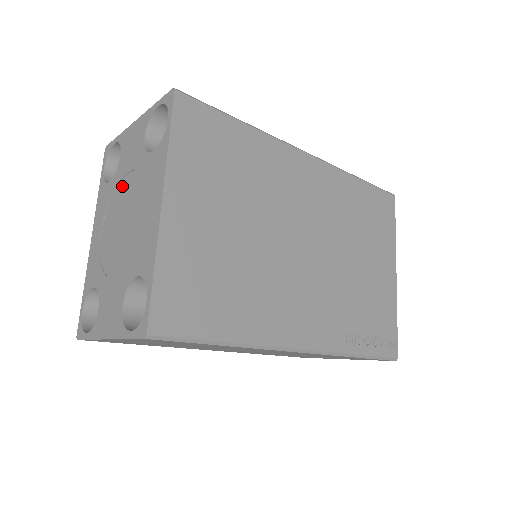
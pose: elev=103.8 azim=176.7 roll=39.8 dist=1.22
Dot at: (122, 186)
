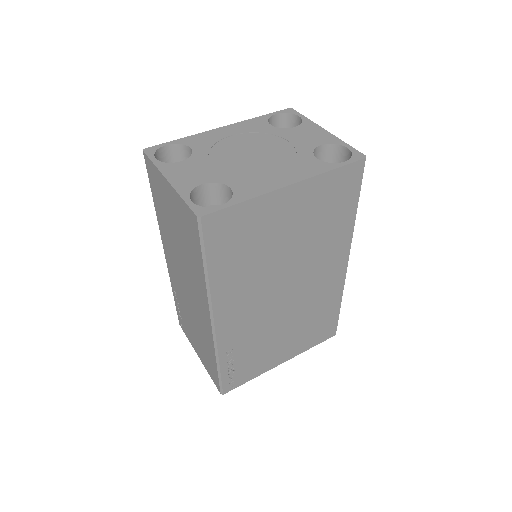
Dot at: (276, 140)
